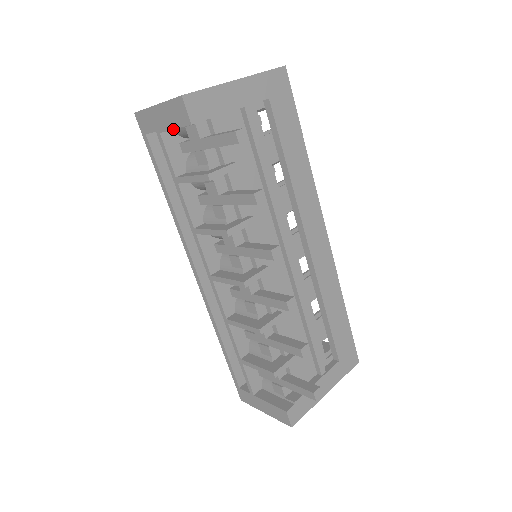
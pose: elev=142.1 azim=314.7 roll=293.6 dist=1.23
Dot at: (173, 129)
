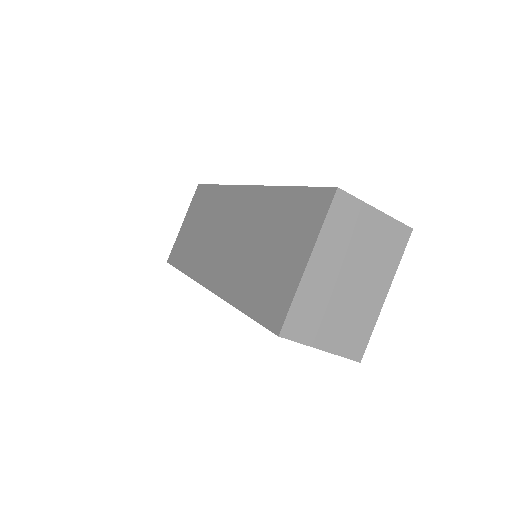
Dot at: occluded
